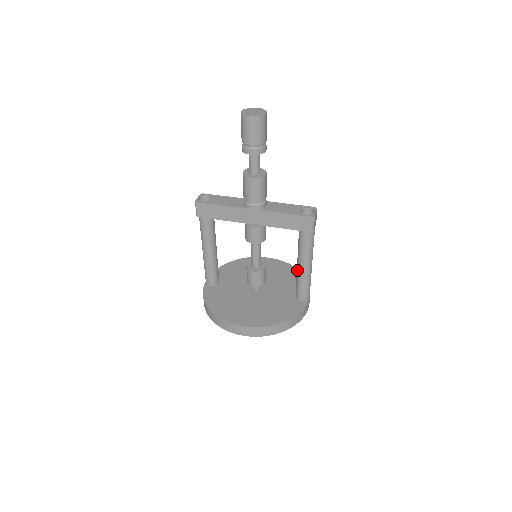
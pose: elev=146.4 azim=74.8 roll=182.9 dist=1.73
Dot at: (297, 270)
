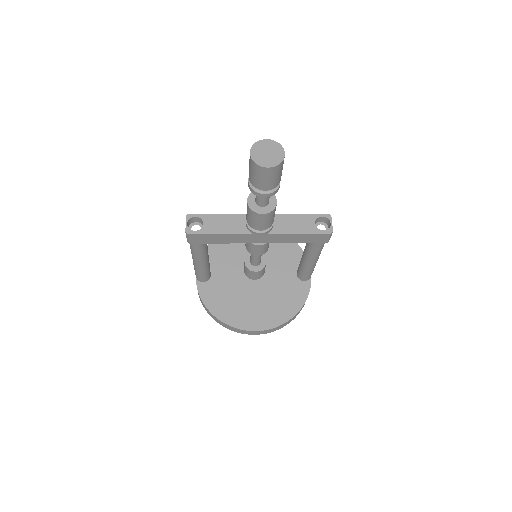
Dot at: (303, 263)
